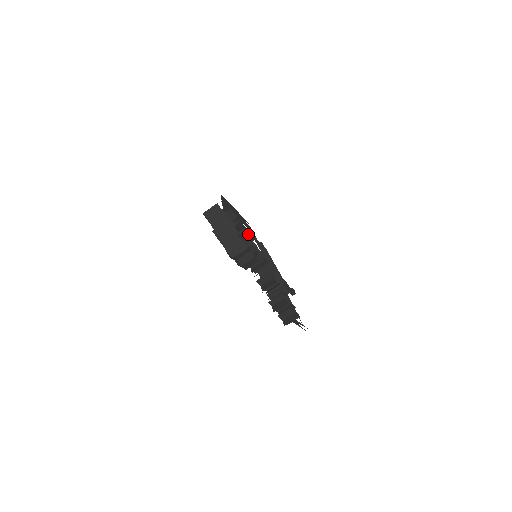
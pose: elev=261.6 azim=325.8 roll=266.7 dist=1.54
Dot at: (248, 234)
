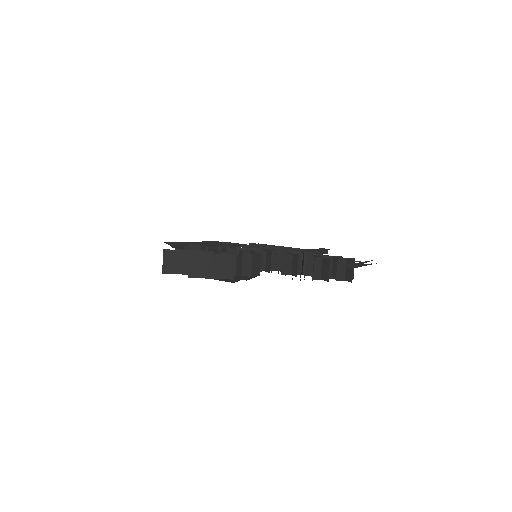
Dot at: occluded
